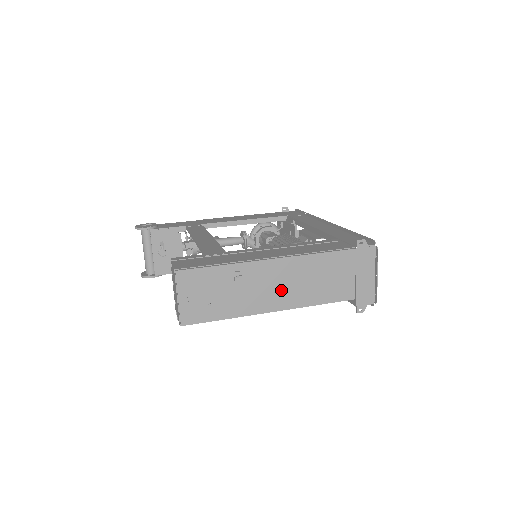
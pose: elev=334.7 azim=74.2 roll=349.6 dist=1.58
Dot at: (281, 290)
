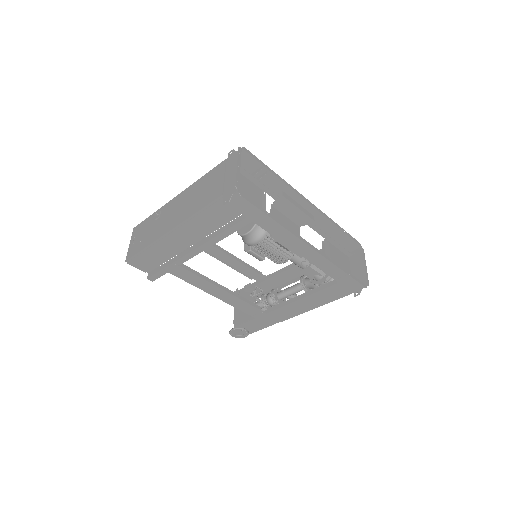
Dot at: (177, 214)
